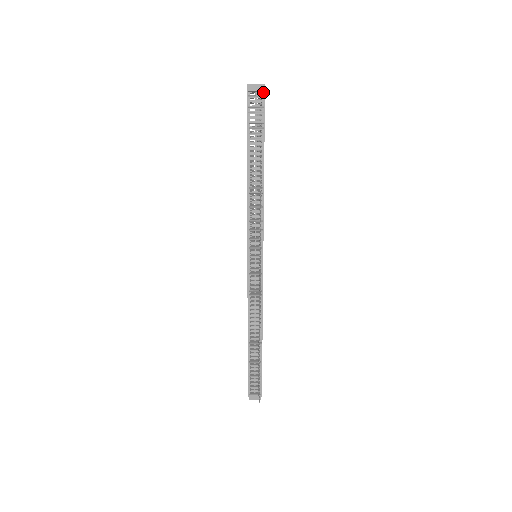
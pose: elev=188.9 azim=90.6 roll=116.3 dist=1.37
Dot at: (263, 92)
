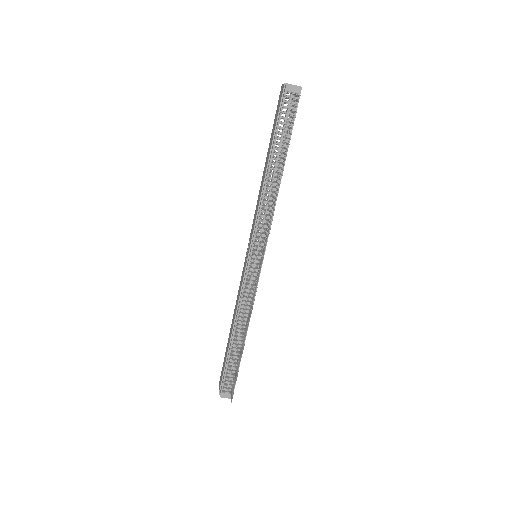
Dot at: occluded
